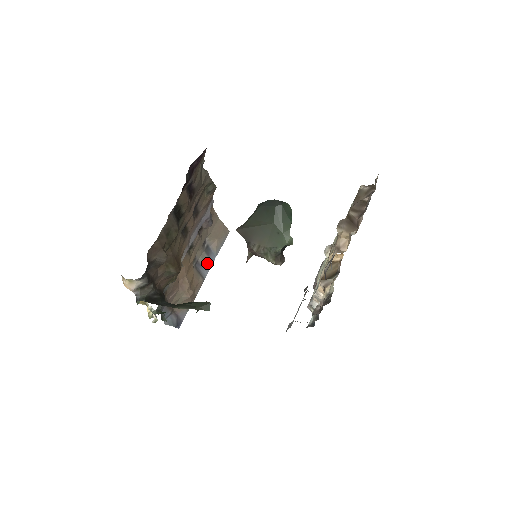
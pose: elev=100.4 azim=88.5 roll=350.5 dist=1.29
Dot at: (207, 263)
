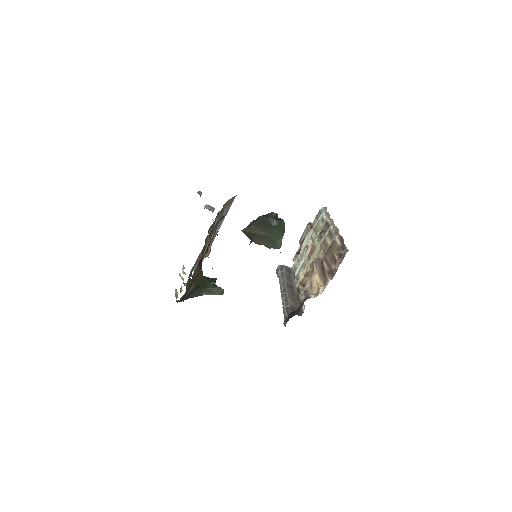
Dot at: (219, 223)
